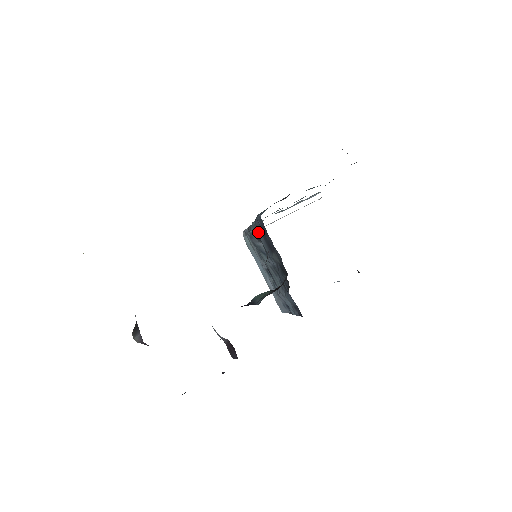
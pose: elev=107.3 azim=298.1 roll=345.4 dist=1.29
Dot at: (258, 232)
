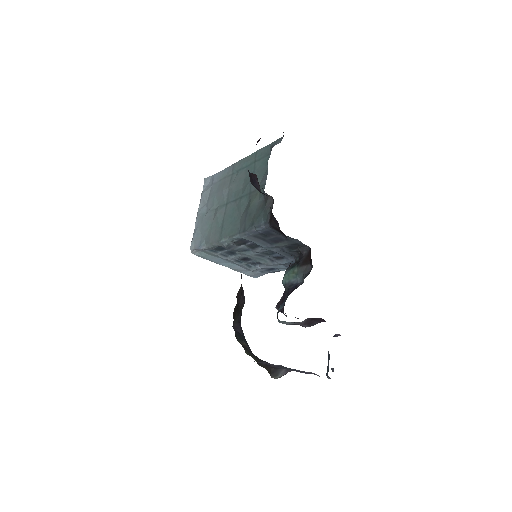
Dot at: (251, 239)
